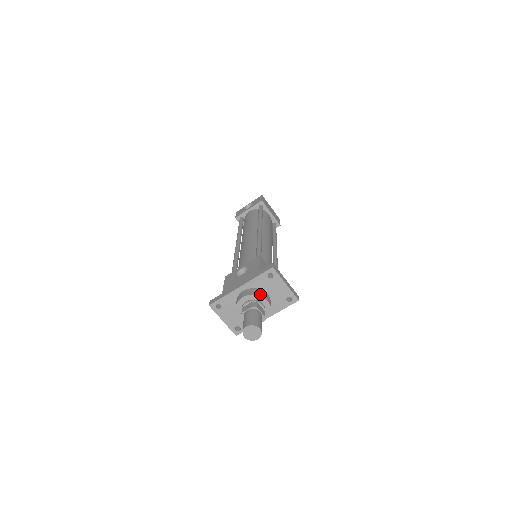
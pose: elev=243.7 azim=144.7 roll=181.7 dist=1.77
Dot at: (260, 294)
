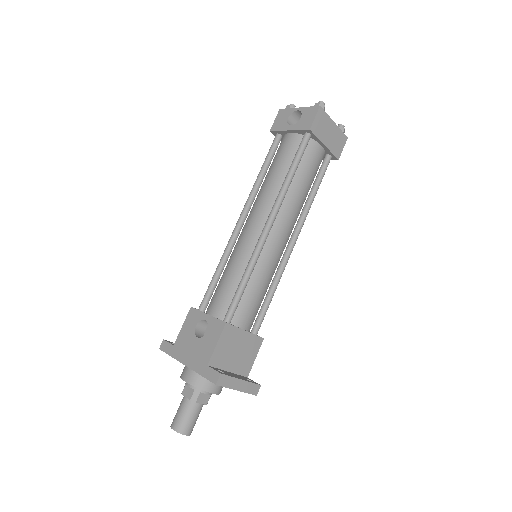
Dot at: (204, 387)
